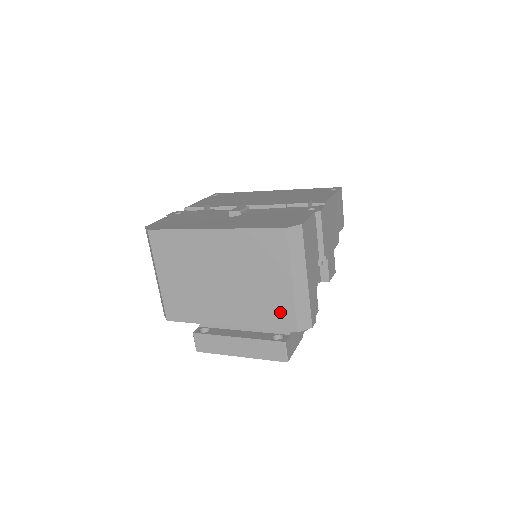
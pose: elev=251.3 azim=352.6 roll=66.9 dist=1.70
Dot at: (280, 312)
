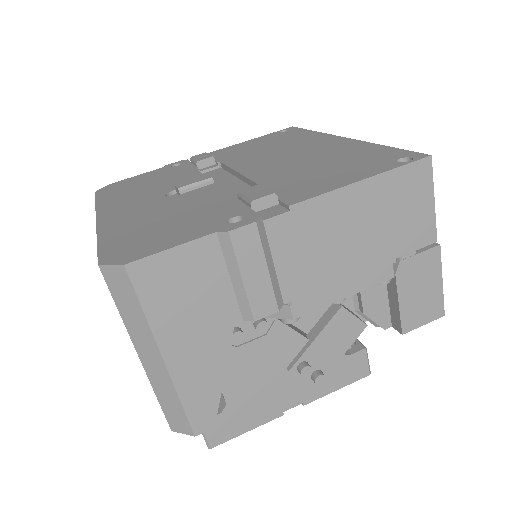
Dot at: occluded
